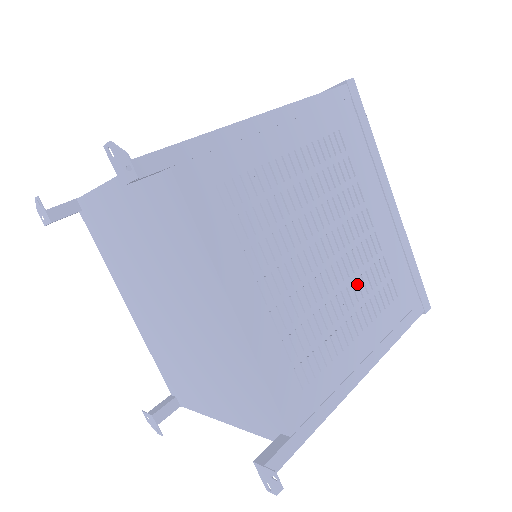
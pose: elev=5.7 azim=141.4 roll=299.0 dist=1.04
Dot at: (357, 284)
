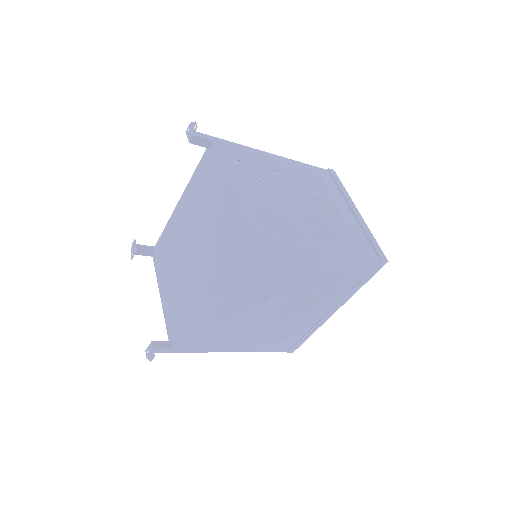
Dot at: (271, 326)
